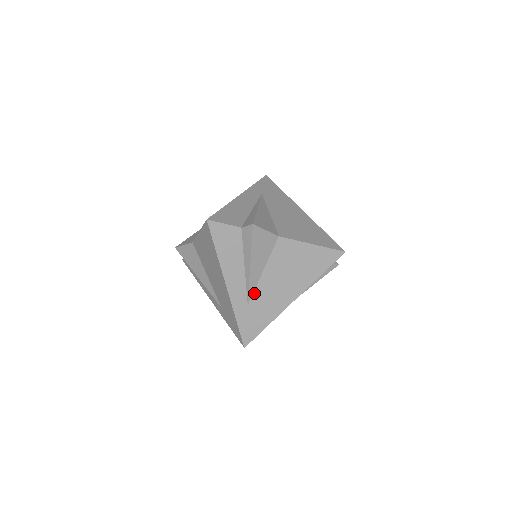
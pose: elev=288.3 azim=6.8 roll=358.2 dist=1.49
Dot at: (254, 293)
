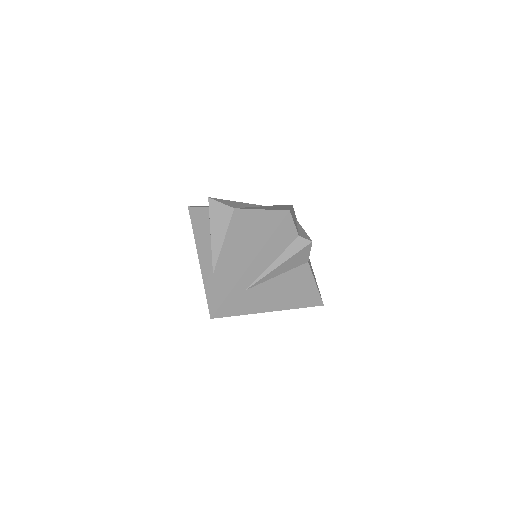
Dot at: (258, 285)
